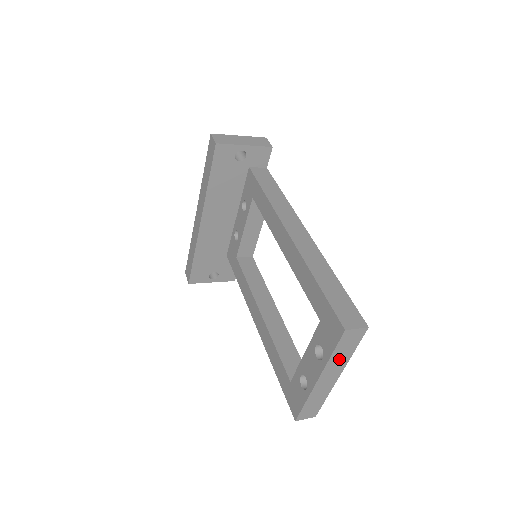
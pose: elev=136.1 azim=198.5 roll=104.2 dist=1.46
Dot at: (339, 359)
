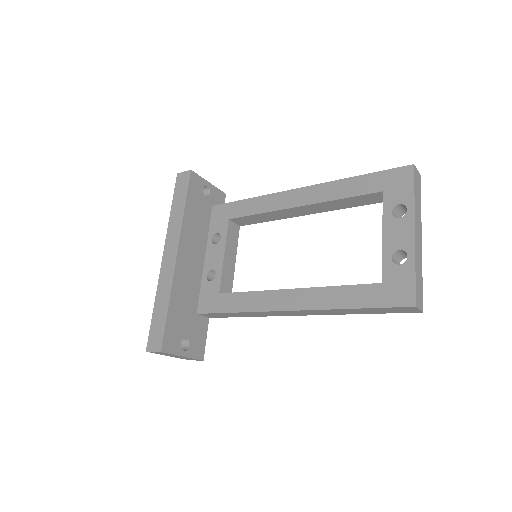
Dot at: (417, 207)
